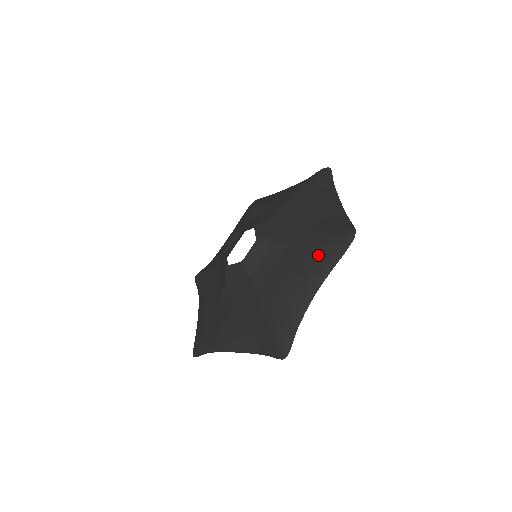
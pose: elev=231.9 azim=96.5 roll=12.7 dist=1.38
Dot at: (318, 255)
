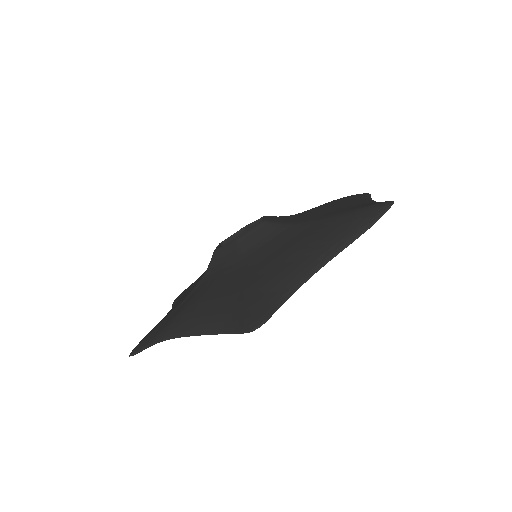
Dot at: (338, 226)
